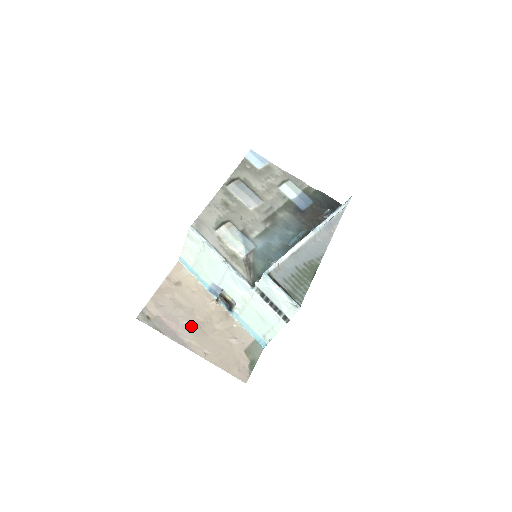
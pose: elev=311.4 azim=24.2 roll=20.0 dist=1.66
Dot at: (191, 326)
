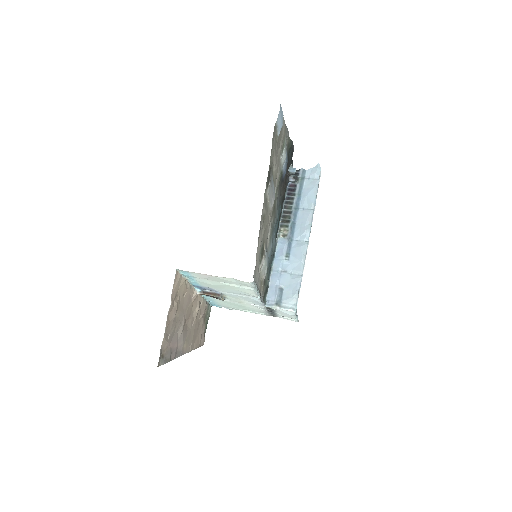
Dot at: (184, 333)
